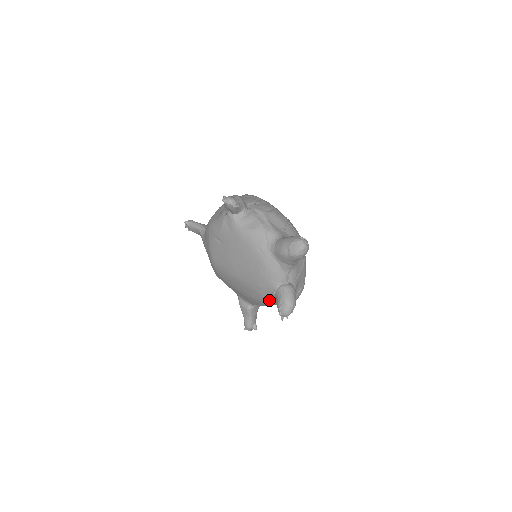
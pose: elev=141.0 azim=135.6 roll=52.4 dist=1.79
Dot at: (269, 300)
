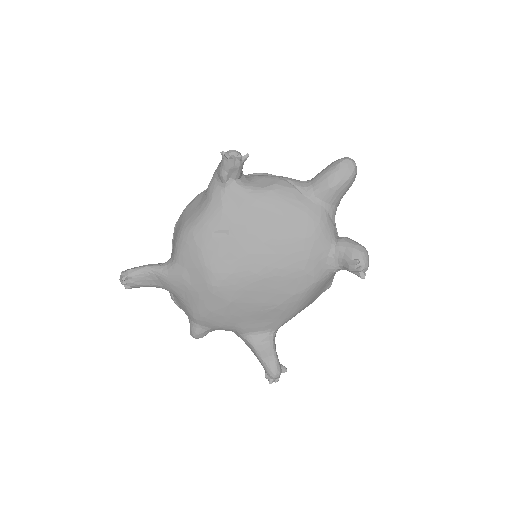
Dot at: (321, 279)
